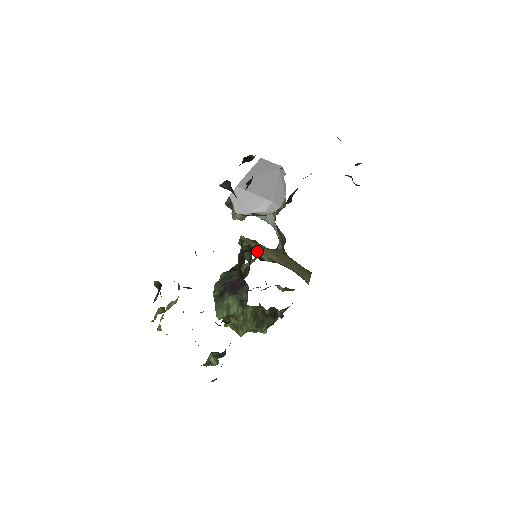
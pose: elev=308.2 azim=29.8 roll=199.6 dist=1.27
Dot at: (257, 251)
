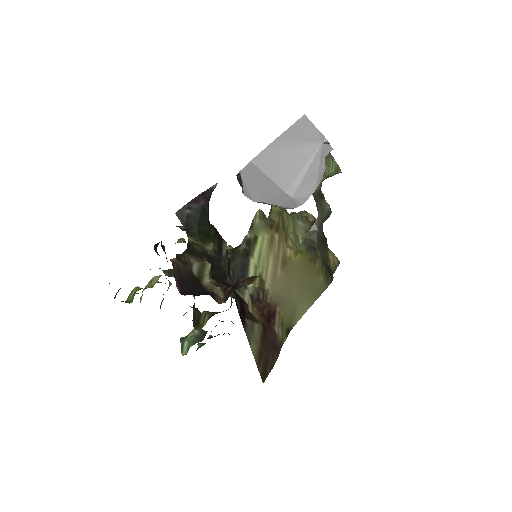
Dot at: (252, 258)
